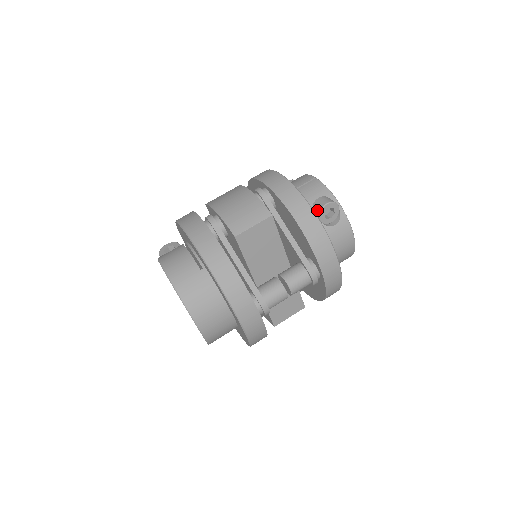
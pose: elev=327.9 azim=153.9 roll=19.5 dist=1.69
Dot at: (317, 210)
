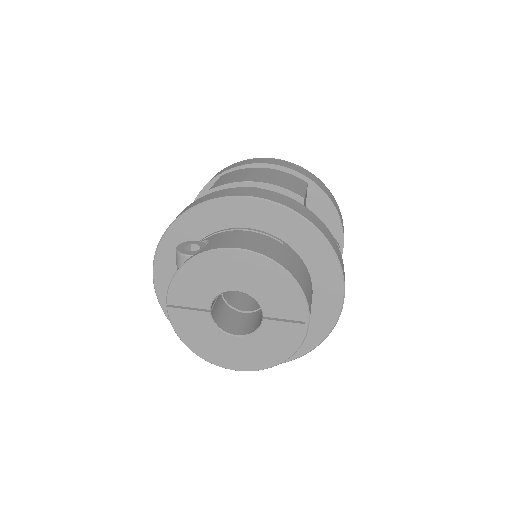
Dot at: occluded
